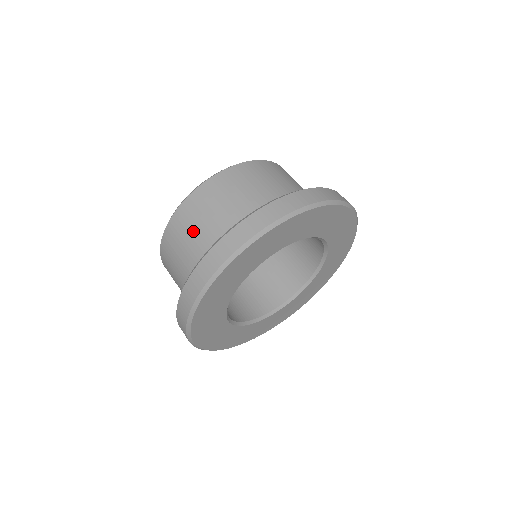
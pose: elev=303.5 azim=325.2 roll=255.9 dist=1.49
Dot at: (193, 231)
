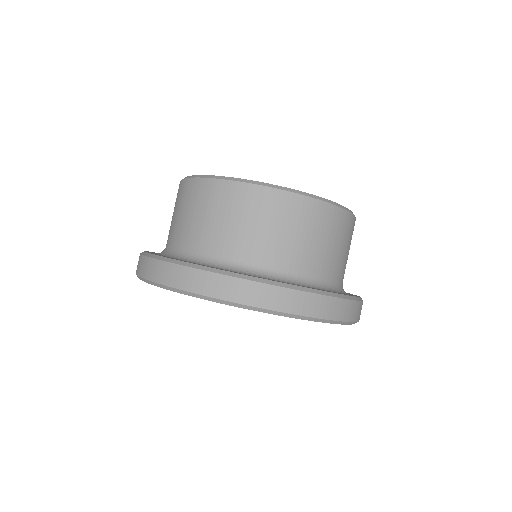
Dot at: (174, 214)
